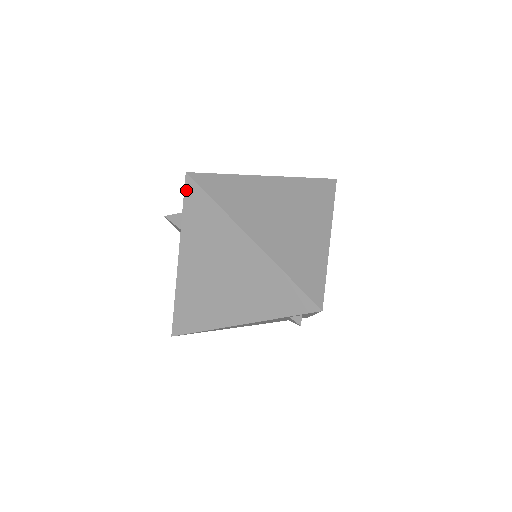
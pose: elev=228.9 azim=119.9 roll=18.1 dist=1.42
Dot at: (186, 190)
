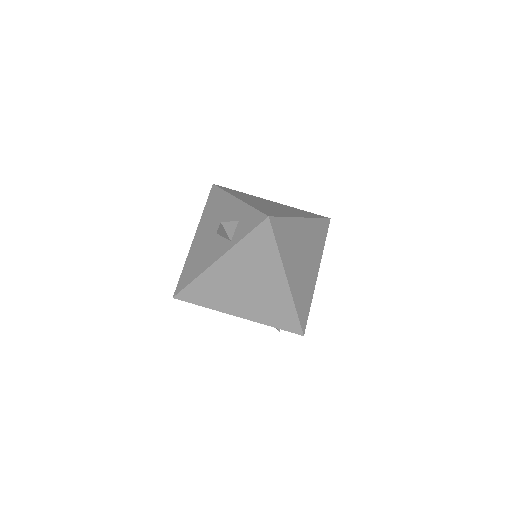
Dot at: (260, 226)
